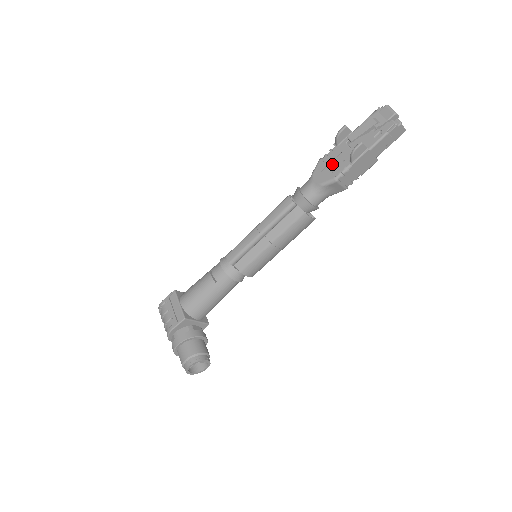
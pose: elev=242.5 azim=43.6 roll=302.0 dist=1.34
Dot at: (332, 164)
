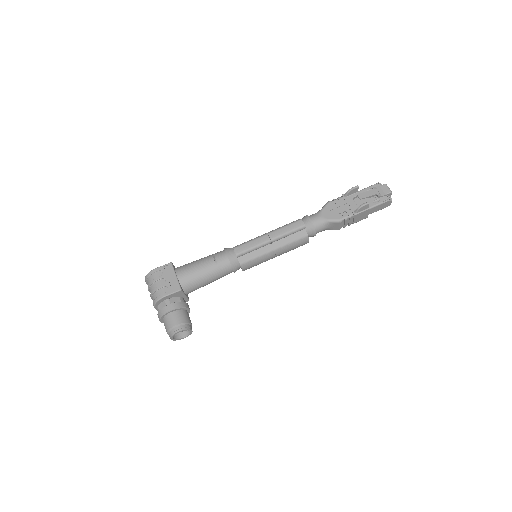
Dot at: (339, 209)
